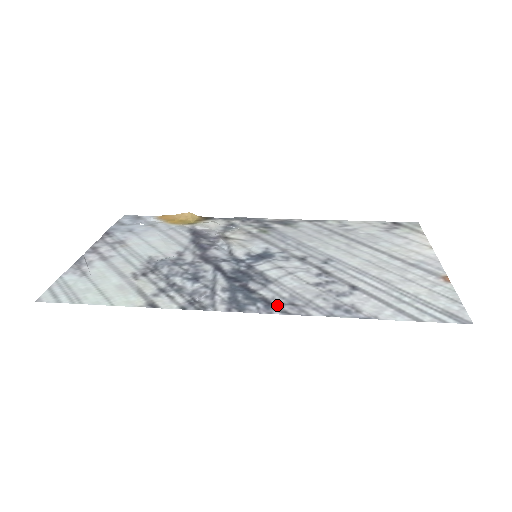
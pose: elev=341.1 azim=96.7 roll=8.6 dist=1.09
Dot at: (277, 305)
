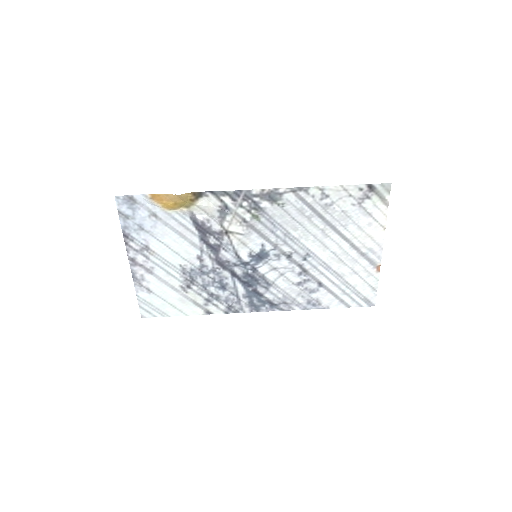
Dot at: (276, 305)
